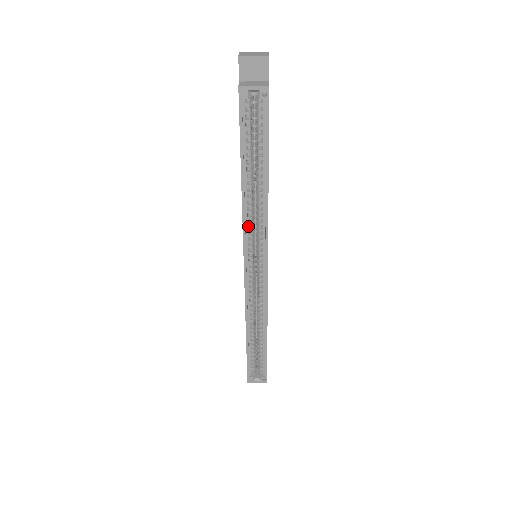
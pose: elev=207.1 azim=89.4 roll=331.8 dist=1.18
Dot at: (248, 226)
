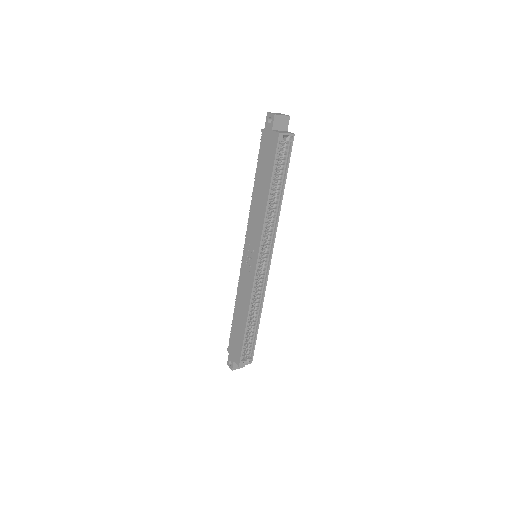
Dot at: occluded
